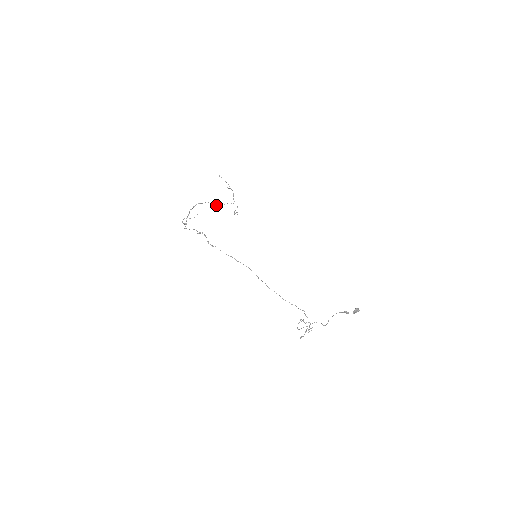
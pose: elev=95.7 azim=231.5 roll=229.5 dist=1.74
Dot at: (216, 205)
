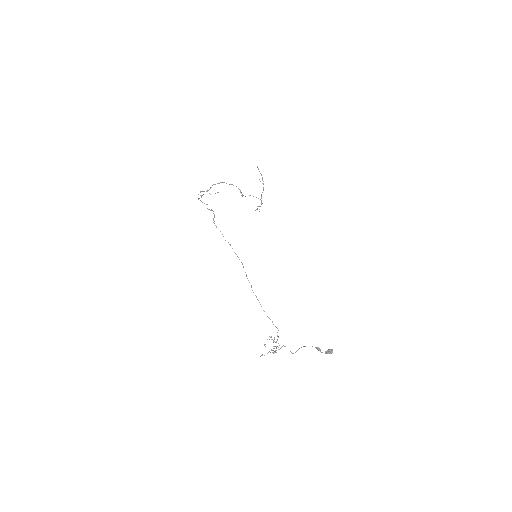
Dot at: (241, 192)
